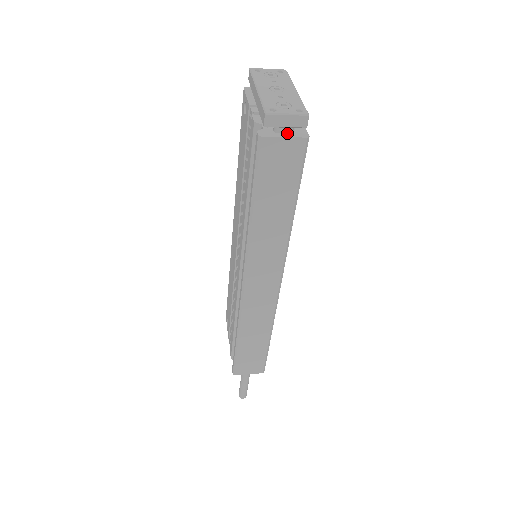
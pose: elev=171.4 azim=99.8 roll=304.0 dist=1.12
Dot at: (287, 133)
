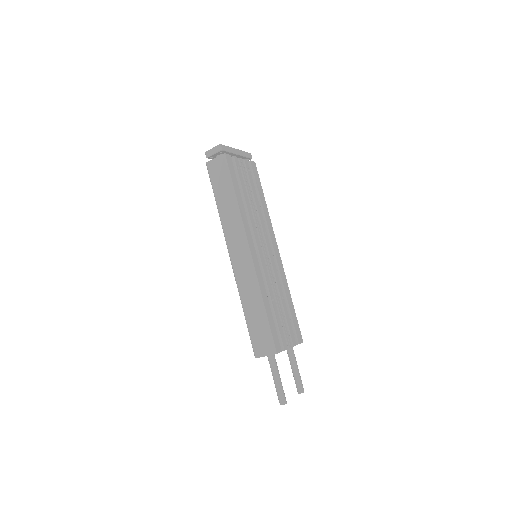
Dot at: occluded
